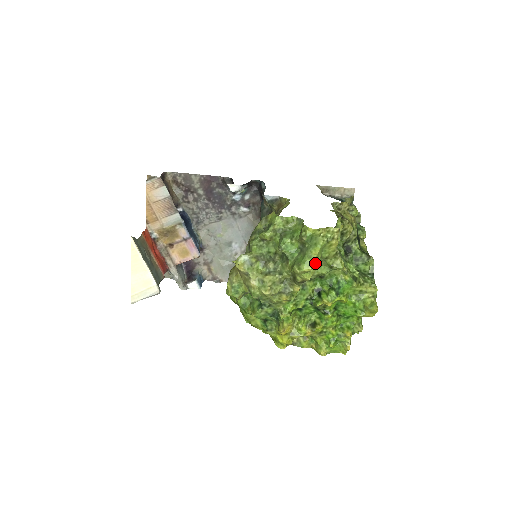
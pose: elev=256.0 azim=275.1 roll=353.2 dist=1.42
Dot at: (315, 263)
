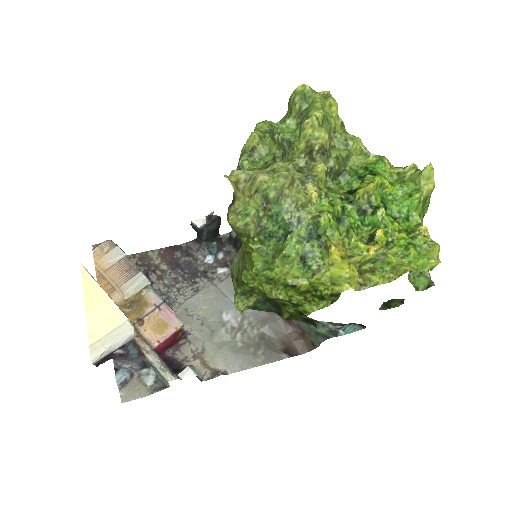
Dot at: (324, 116)
